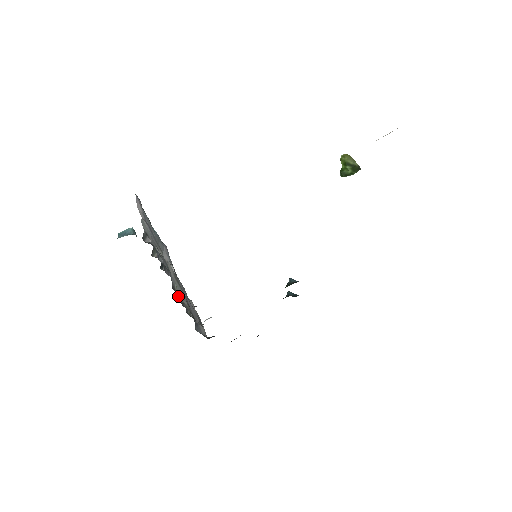
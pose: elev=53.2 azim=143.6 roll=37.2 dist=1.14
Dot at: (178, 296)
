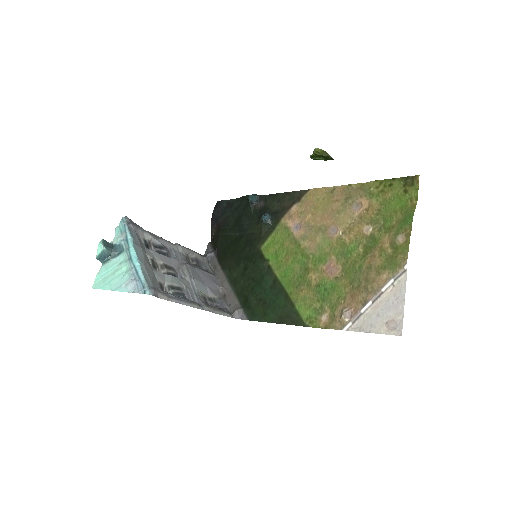
Dot at: (210, 300)
